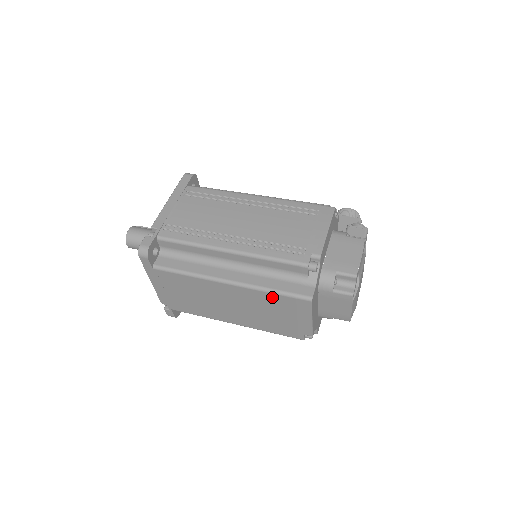
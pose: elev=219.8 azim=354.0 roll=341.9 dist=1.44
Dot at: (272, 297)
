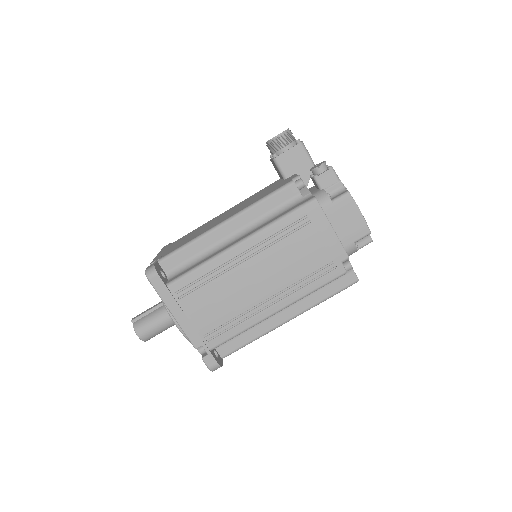
Dot at: occluded
